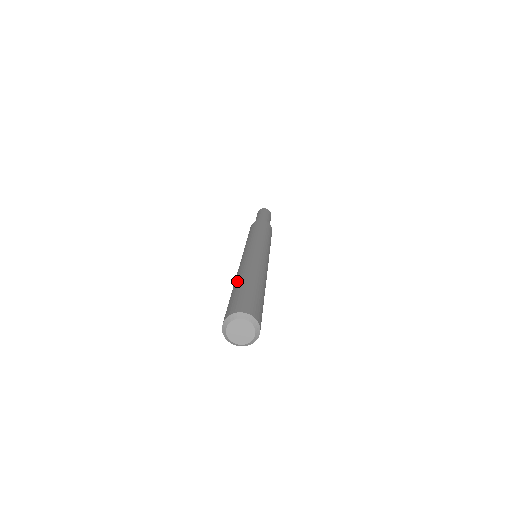
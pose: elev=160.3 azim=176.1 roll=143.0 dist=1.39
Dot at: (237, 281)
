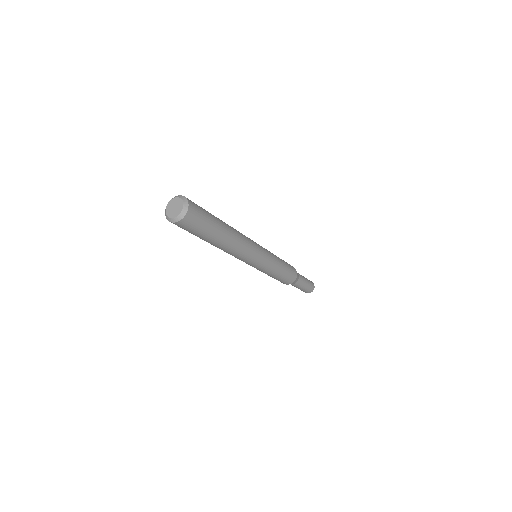
Dot at: occluded
